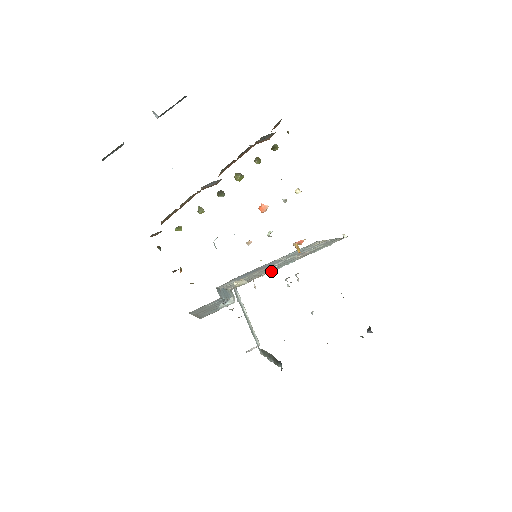
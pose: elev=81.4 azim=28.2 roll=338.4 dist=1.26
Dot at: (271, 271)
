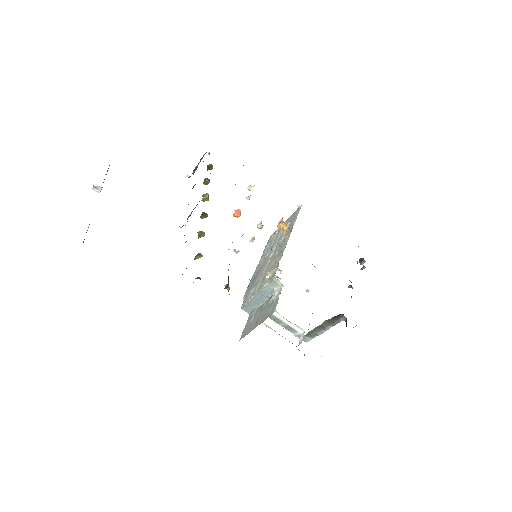
Dot at: (283, 251)
